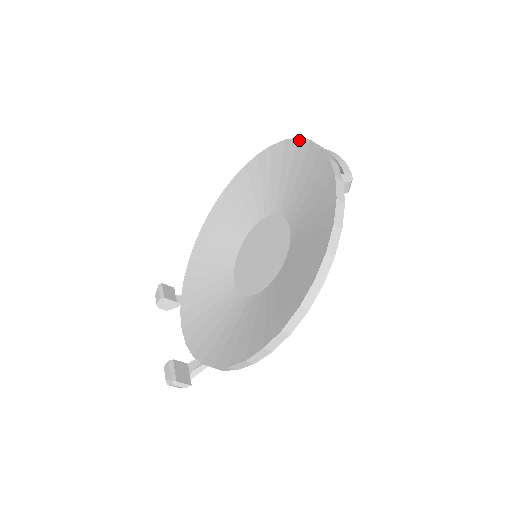
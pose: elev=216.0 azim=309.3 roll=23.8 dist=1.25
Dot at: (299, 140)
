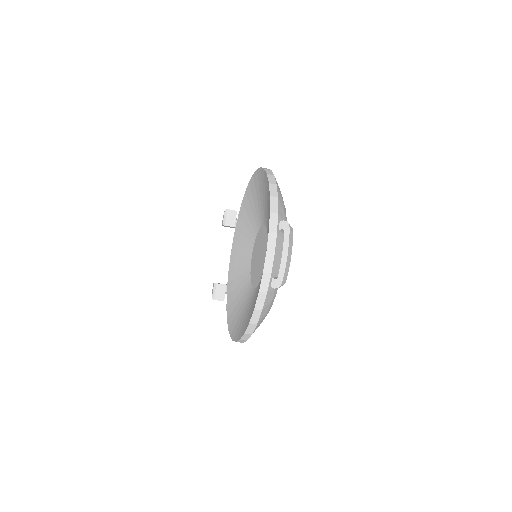
Dot at: occluded
